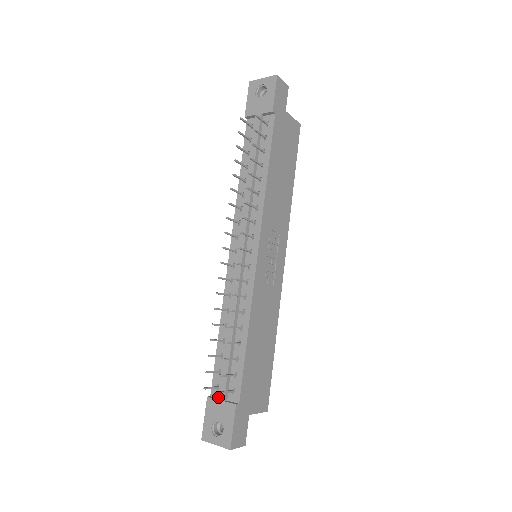
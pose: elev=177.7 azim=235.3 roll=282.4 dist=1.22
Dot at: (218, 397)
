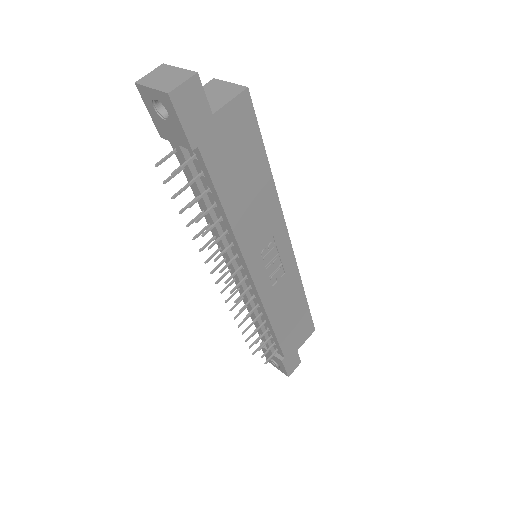
Dot at: occluded
